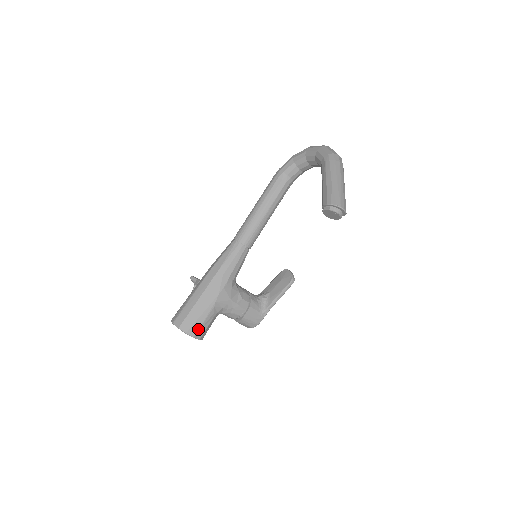
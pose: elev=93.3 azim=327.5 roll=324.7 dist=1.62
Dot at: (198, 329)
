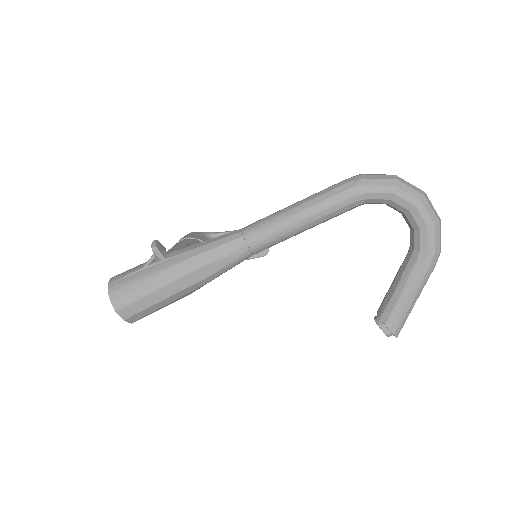
Dot at: occluded
